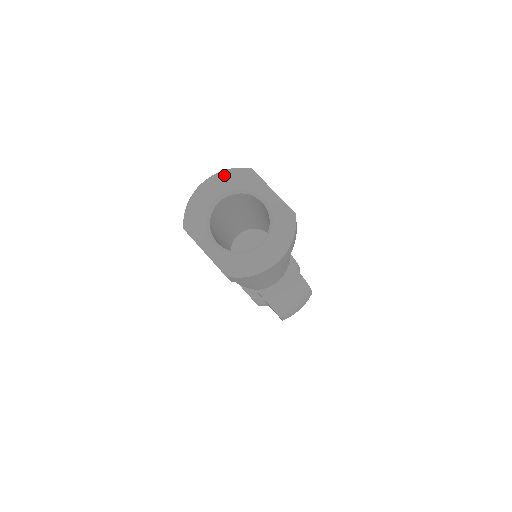
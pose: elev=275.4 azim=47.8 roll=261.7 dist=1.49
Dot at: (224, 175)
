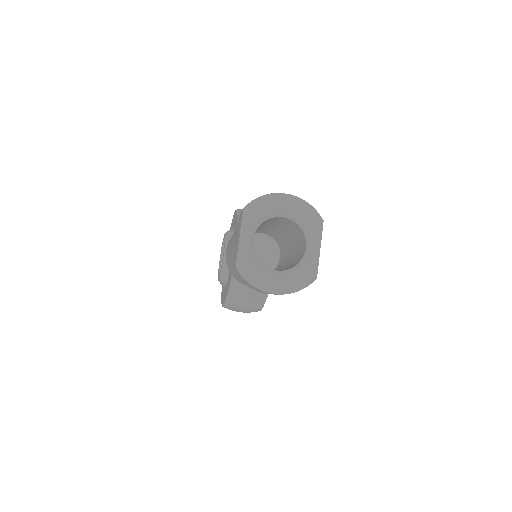
Dot at: (304, 205)
